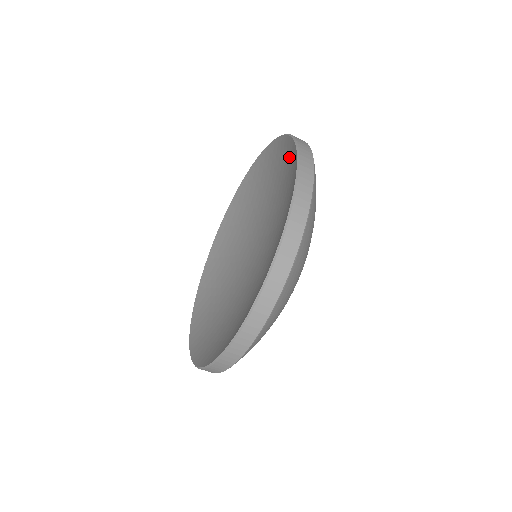
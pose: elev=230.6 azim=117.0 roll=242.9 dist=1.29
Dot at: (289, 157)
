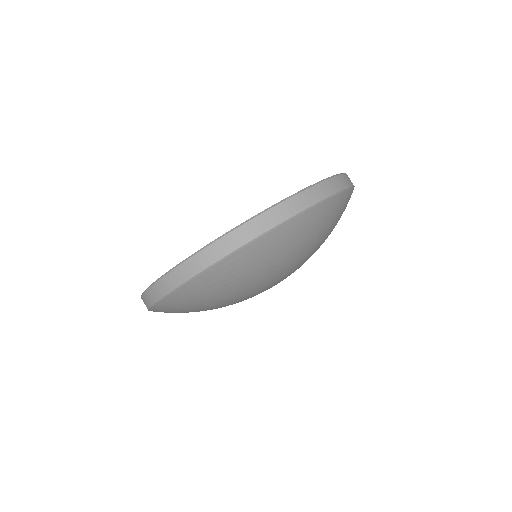
Dot at: occluded
